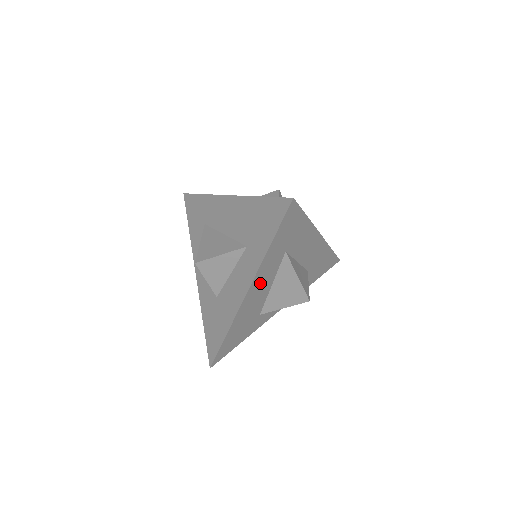
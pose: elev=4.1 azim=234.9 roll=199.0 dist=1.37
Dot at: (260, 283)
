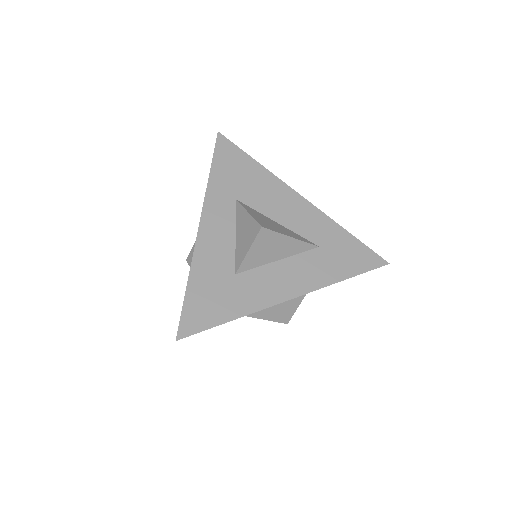
Dot at: occluded
